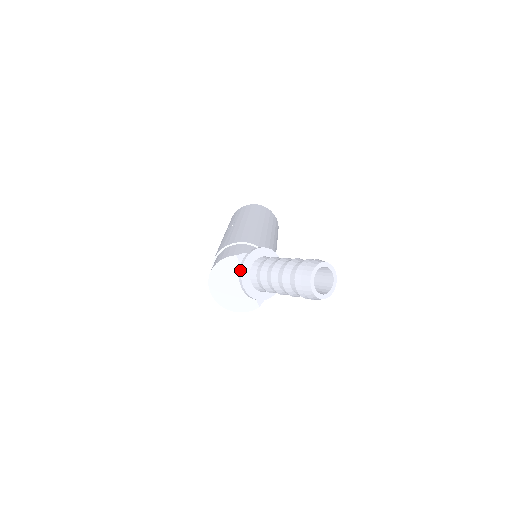
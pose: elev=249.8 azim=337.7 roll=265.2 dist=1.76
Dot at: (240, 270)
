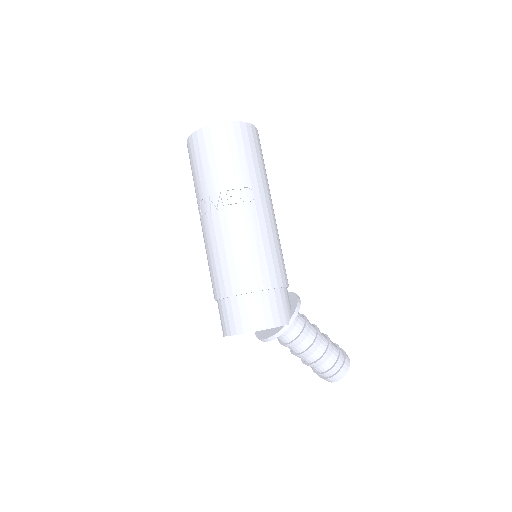
Dot at: (280, 334)
